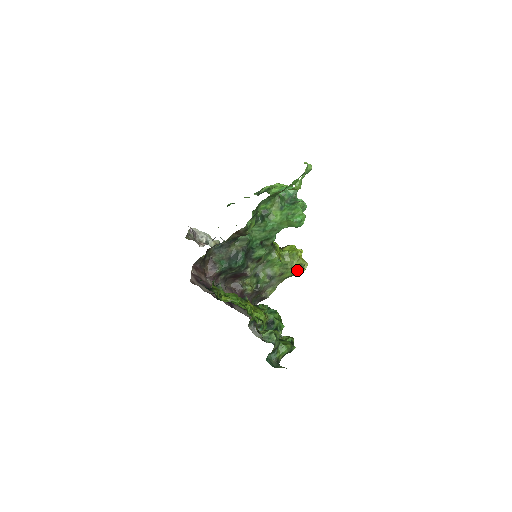
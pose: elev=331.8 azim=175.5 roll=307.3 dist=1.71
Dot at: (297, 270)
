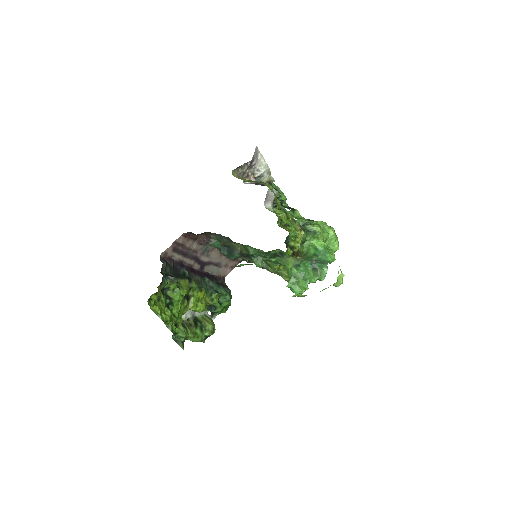
Dot at: occluded
